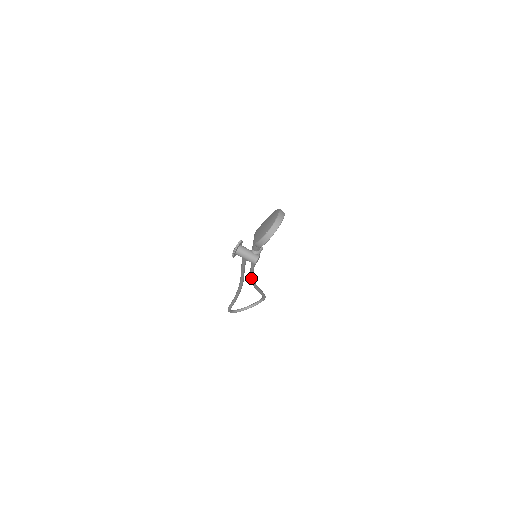
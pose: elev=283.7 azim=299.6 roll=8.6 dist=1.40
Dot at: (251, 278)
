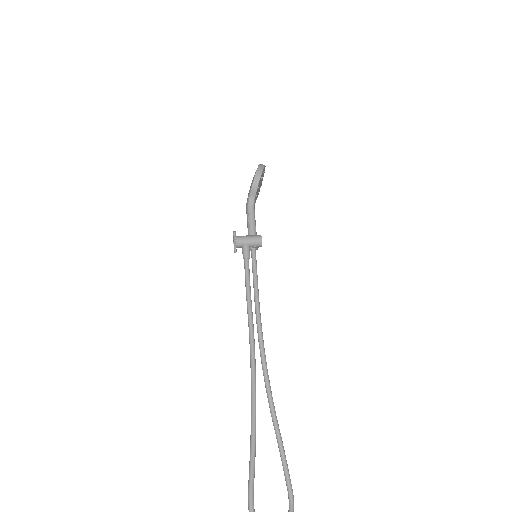
Dot at: (261, 343)
